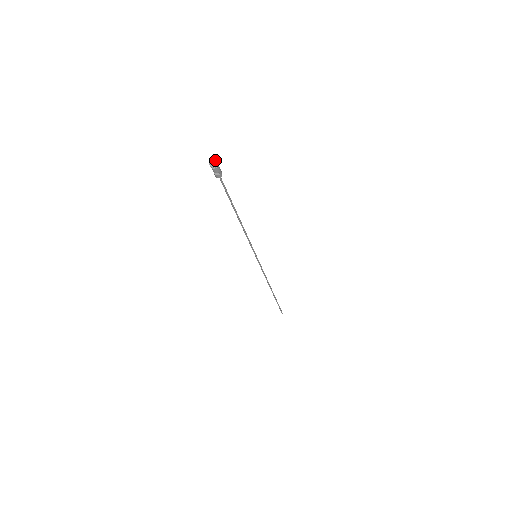
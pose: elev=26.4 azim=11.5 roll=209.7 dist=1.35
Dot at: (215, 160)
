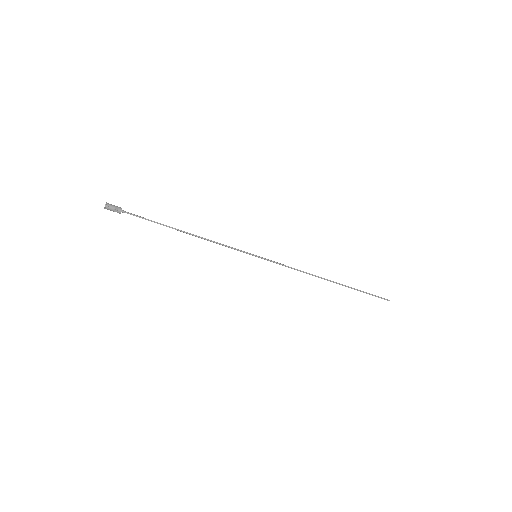
Dot at: (105, 204)
